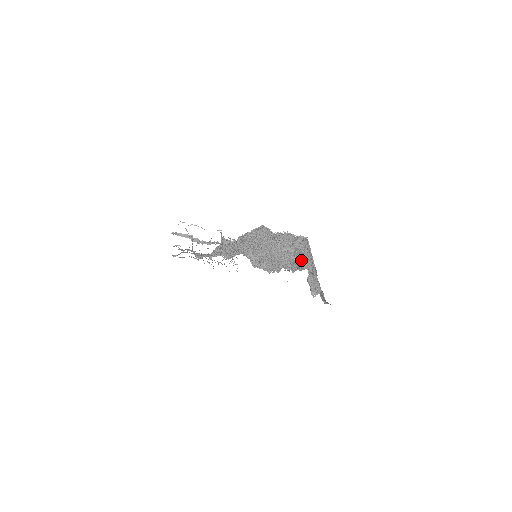
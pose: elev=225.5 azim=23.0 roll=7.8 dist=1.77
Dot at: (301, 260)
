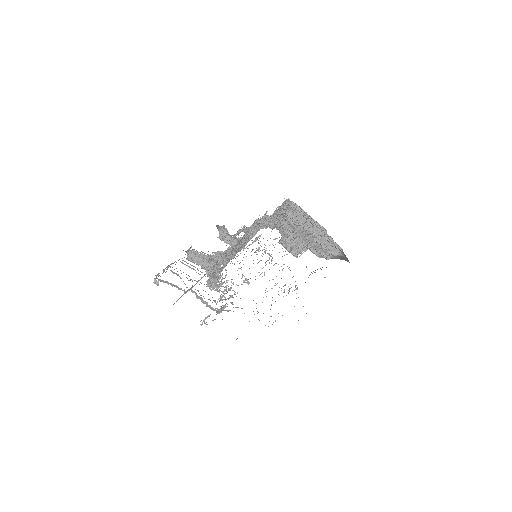
Dot at: occluded
